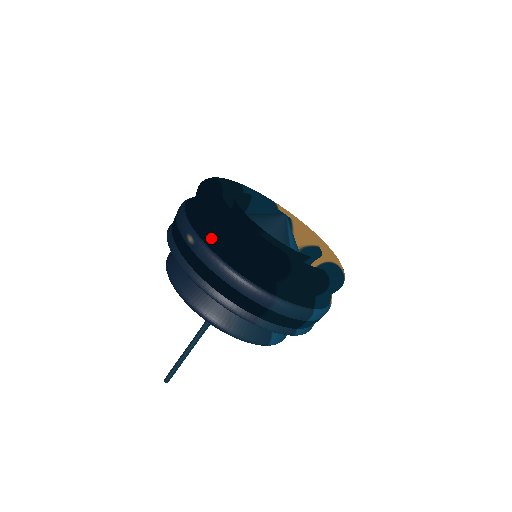
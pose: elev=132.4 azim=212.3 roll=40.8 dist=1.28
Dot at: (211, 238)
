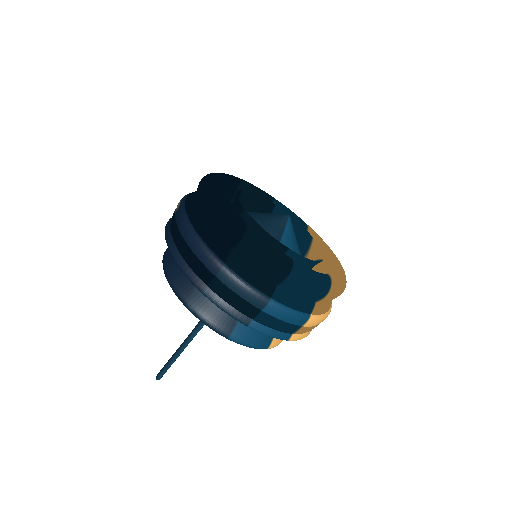
Dot at: (191, 204)
